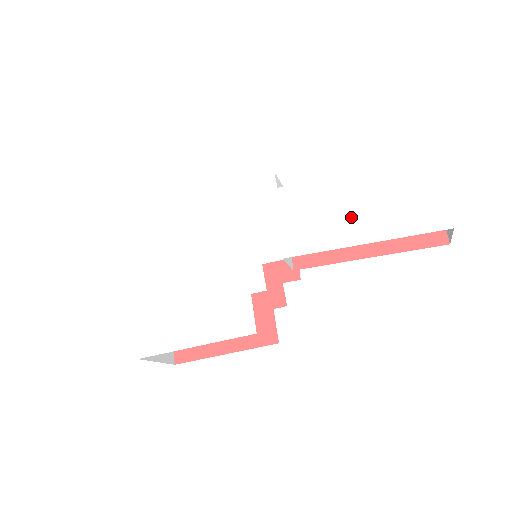
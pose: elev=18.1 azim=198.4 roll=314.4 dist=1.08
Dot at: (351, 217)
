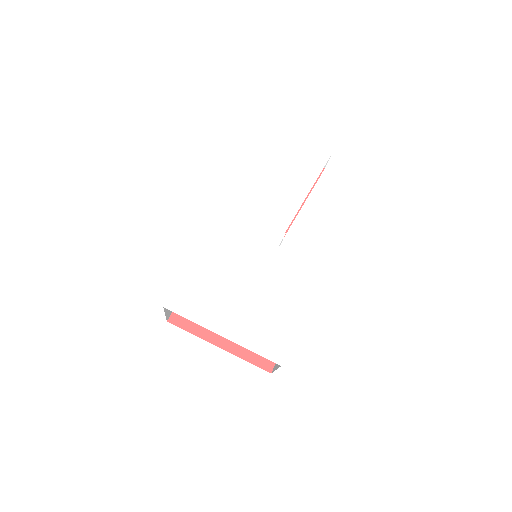
Dot at: (290, 185)
